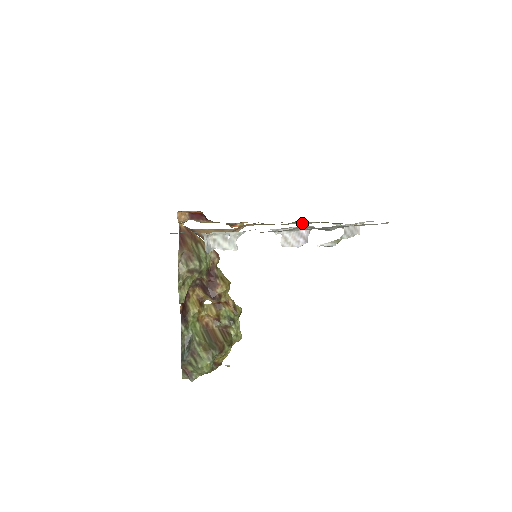
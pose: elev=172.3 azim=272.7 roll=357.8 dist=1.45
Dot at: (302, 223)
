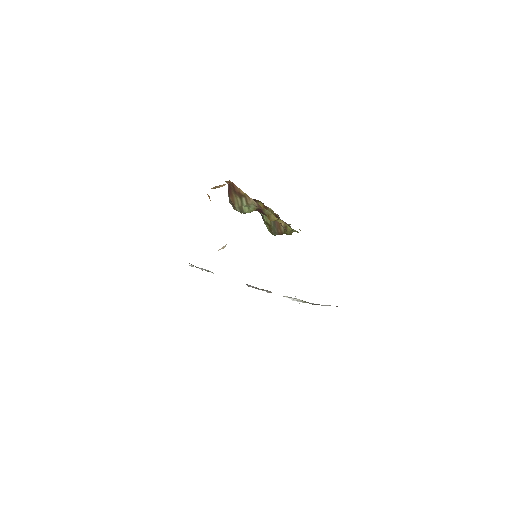
Dot at: occluded
